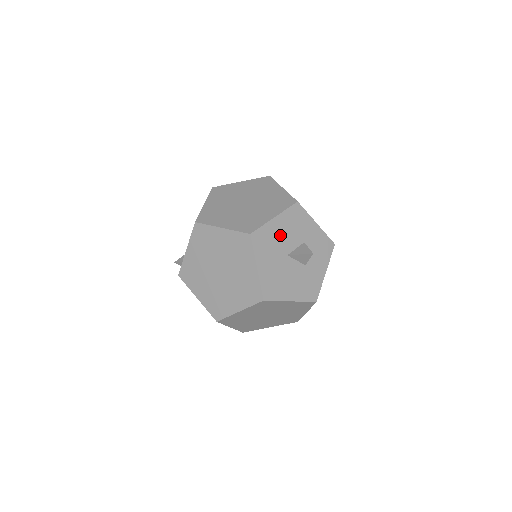
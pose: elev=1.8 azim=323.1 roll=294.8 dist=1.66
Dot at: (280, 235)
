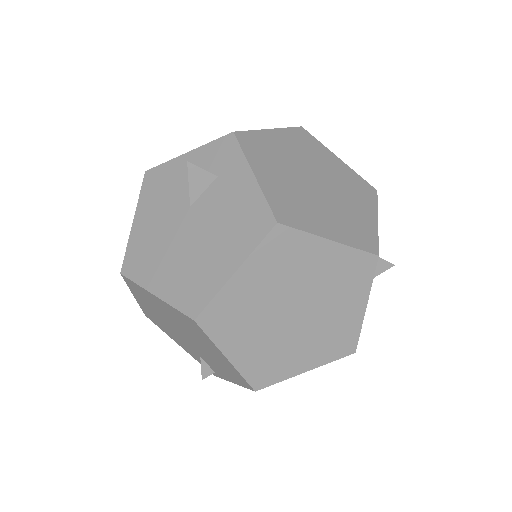
Dot at: occluded
